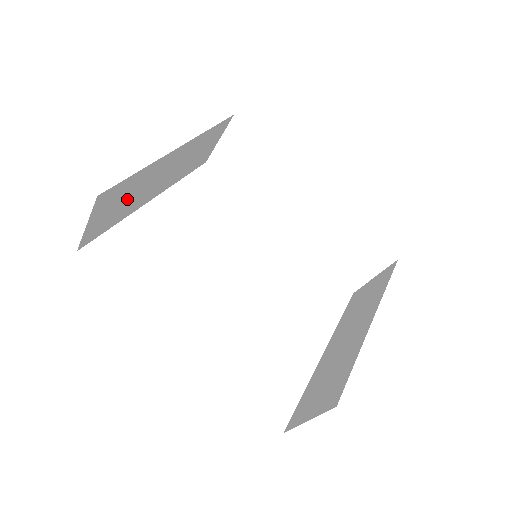
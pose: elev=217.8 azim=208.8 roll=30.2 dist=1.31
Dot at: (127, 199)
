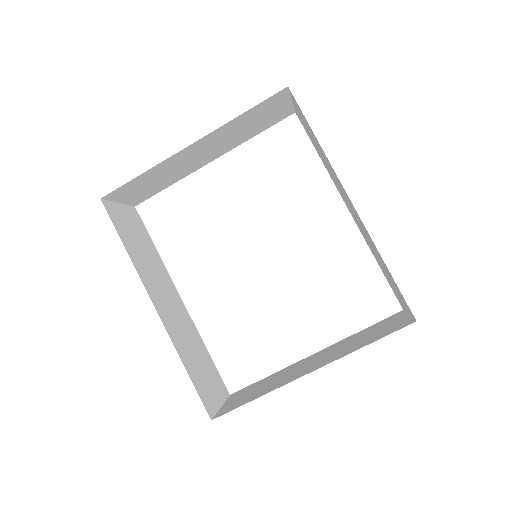
Dot at: (159, 179)
